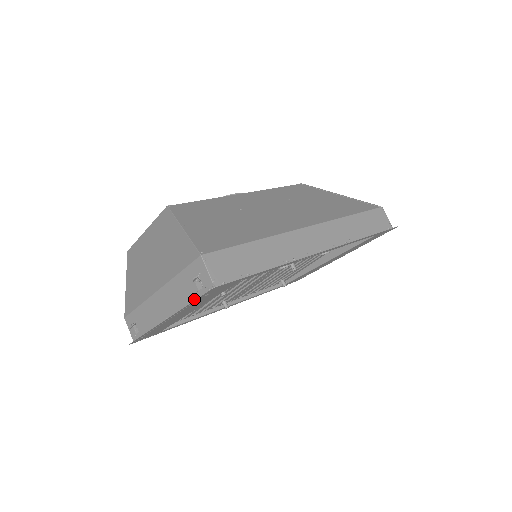
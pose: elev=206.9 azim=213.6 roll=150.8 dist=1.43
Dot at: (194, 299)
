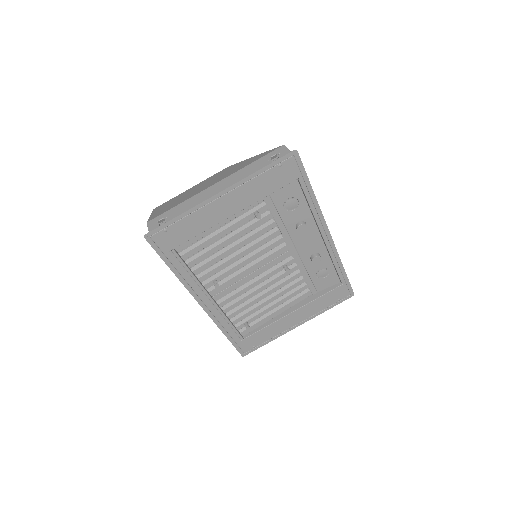
Dot at: (266, 169)
